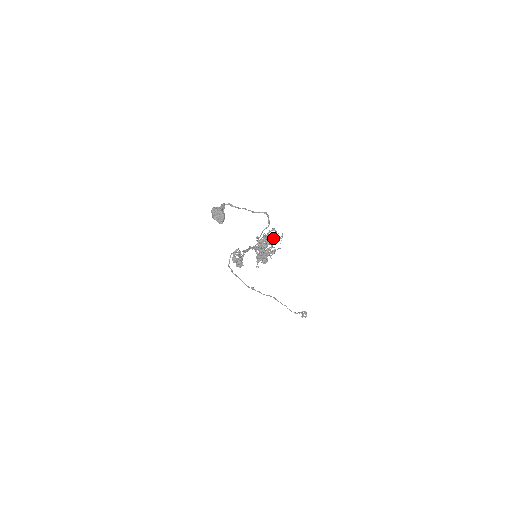
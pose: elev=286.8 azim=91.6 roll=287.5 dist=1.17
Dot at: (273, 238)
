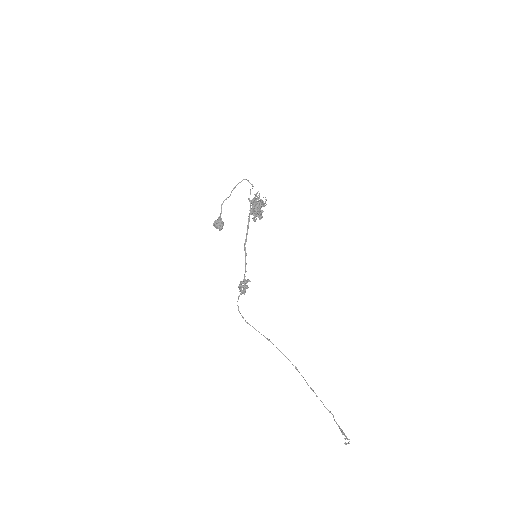
Dot at: occluded
